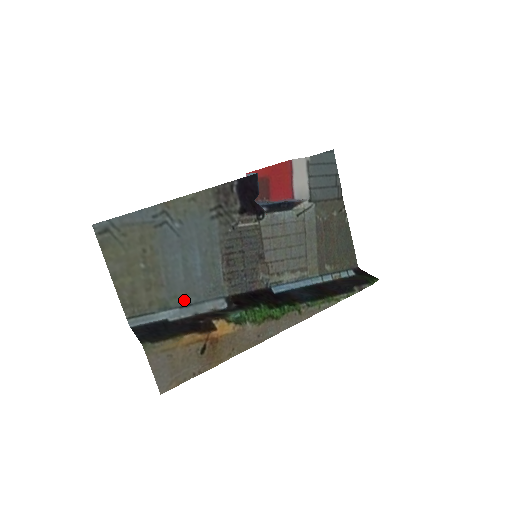
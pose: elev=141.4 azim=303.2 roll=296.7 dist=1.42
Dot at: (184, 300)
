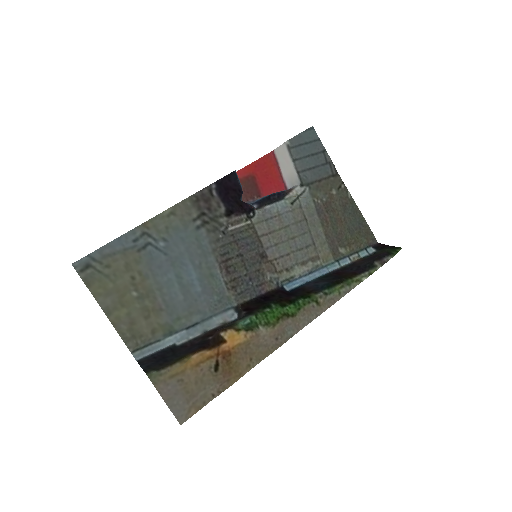
Dot at: (189, 320)
